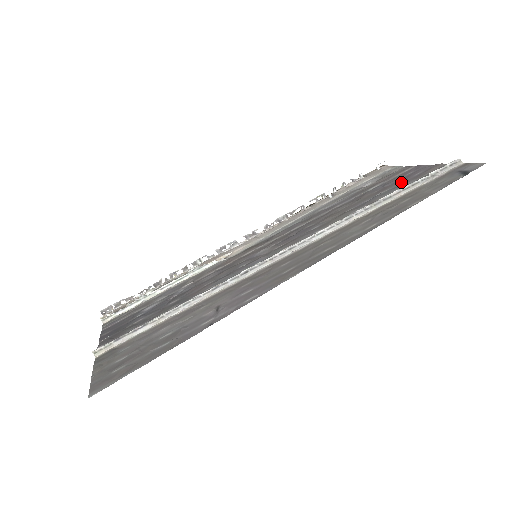
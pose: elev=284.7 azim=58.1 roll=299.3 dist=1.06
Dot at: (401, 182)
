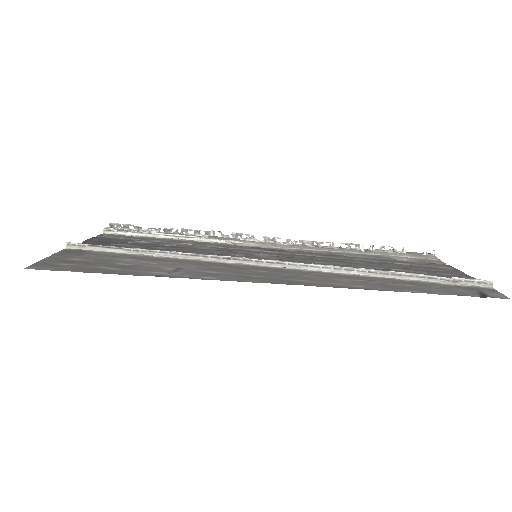
Dot at: (426, 272)
